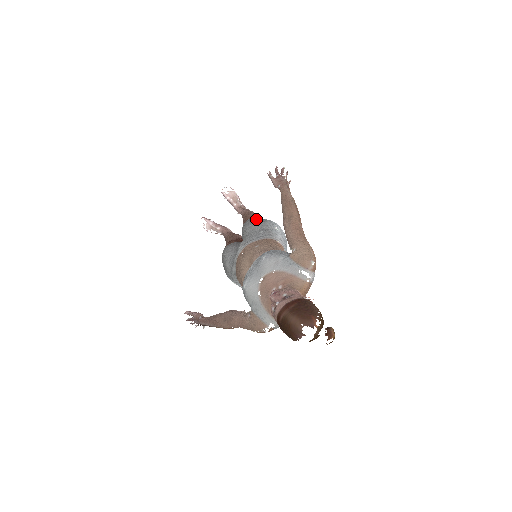
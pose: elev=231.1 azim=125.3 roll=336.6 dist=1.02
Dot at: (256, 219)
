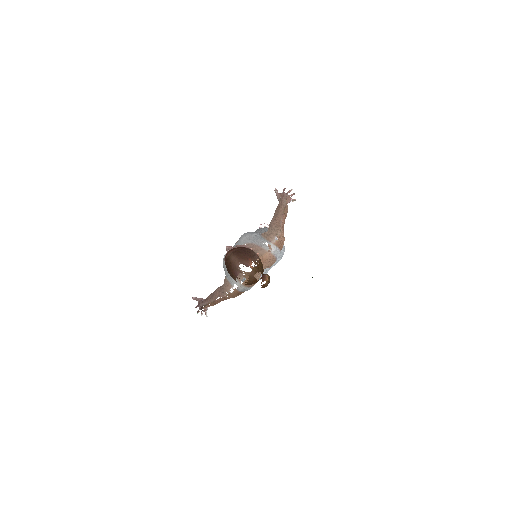
Dot at: occluded
